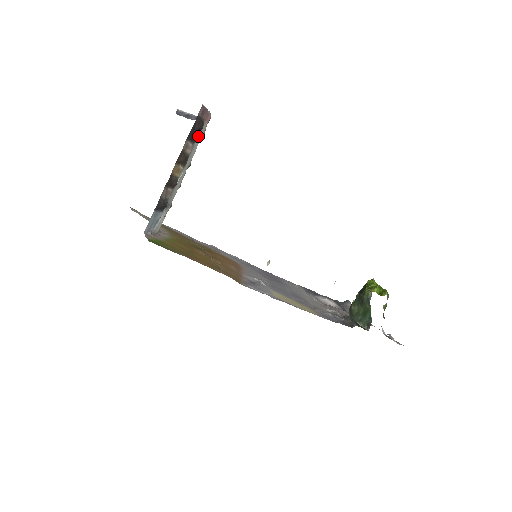
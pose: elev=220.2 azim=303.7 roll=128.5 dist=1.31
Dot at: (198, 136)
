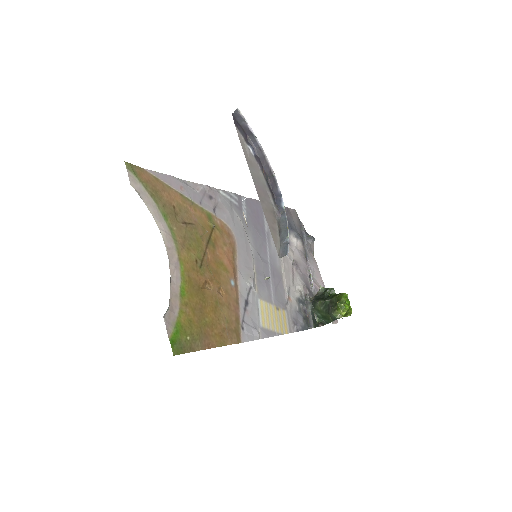
Dot at: occluded
